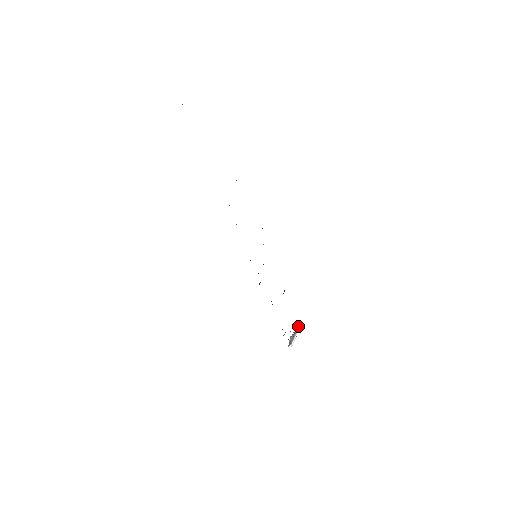
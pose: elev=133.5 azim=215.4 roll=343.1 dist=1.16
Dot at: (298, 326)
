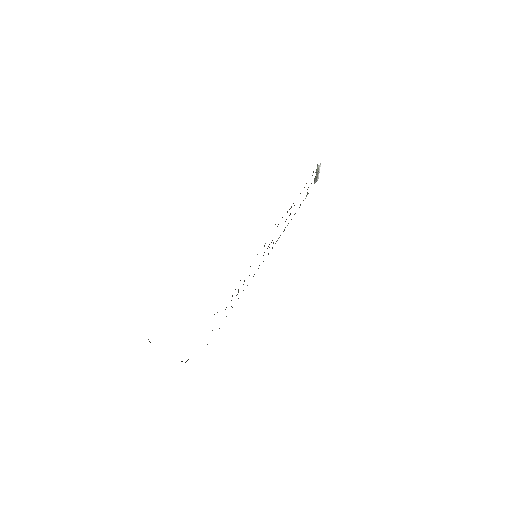
Dot at: (318, 166)
